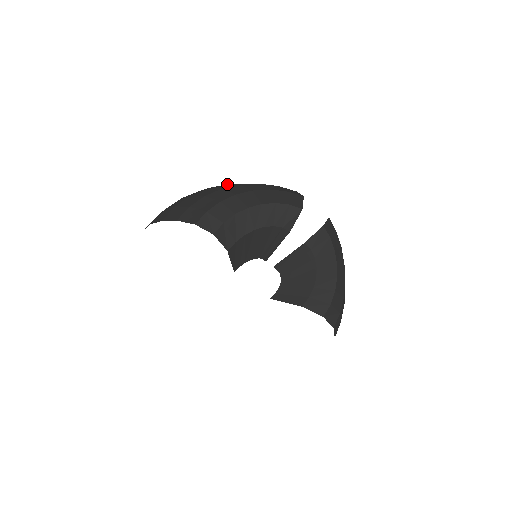
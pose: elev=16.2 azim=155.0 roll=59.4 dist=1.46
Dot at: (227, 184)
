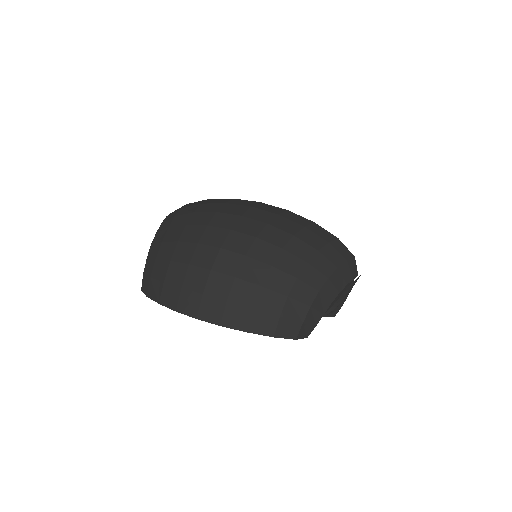
Dot at: (283, 252)
